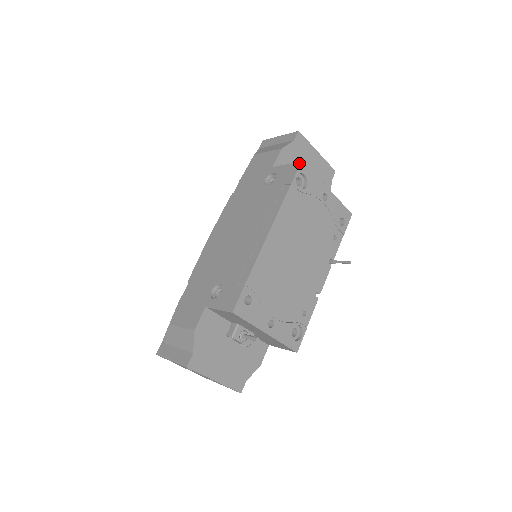
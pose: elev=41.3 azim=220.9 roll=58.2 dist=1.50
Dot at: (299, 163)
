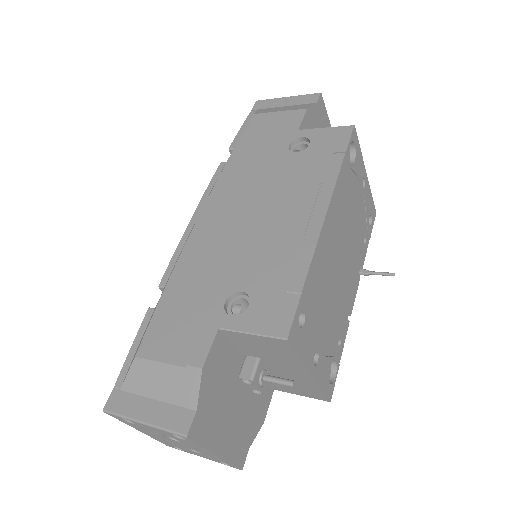
Dot at: (351, 127)
